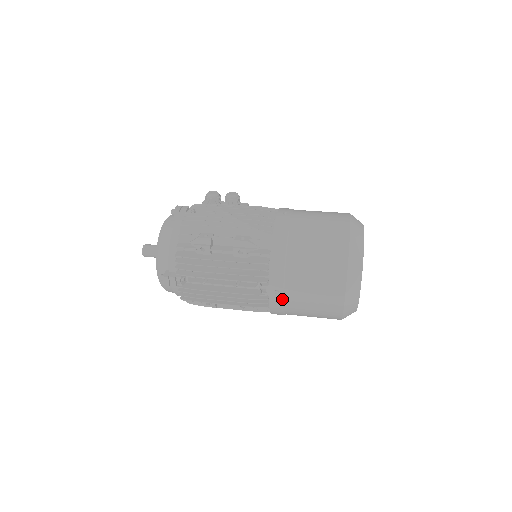
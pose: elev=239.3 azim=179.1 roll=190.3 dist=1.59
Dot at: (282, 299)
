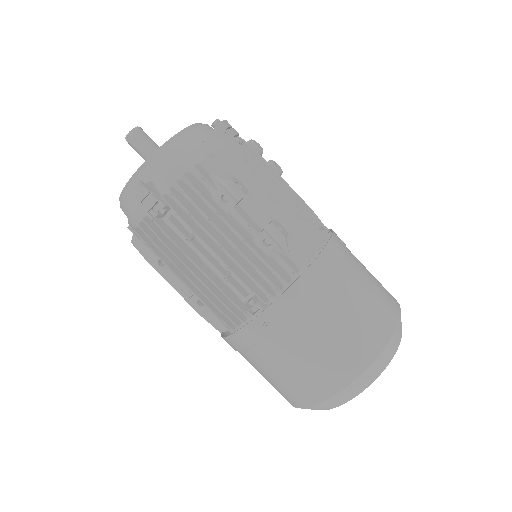
Dot at: (264, 337)
